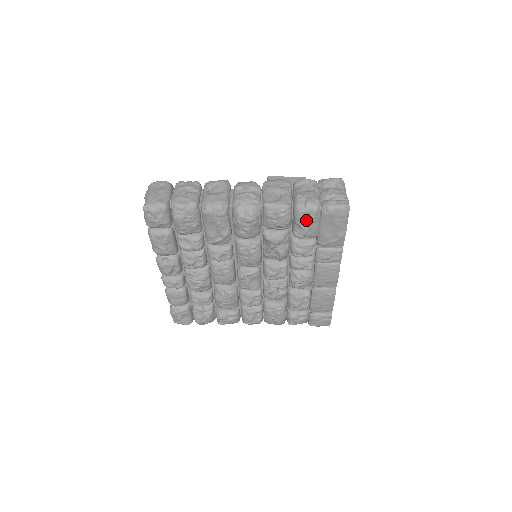
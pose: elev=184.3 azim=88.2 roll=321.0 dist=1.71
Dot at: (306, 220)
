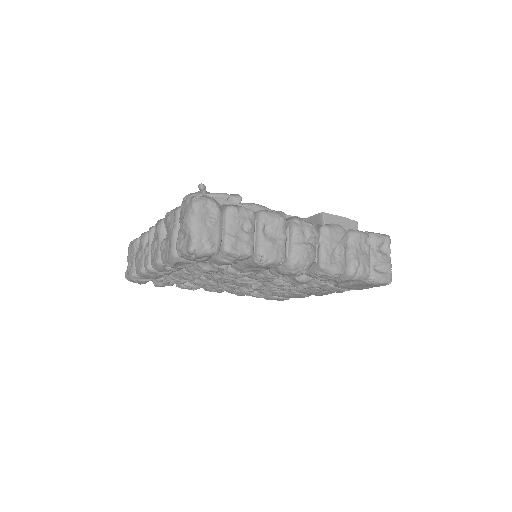
Dot at: (347, 281)
